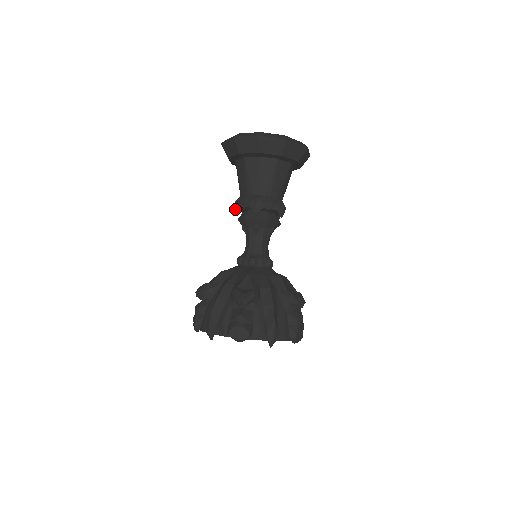
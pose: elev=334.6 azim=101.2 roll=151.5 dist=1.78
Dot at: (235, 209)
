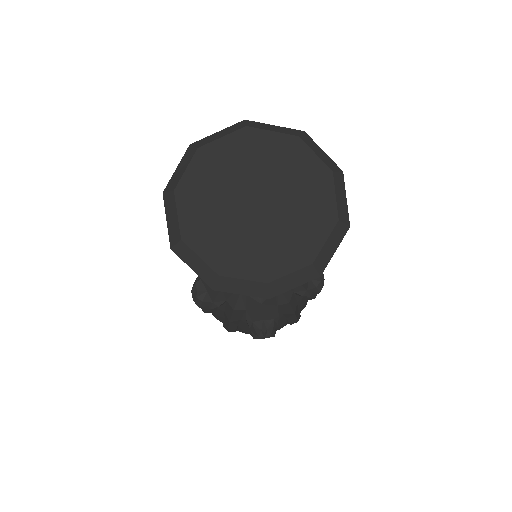
Dot at: occluded
